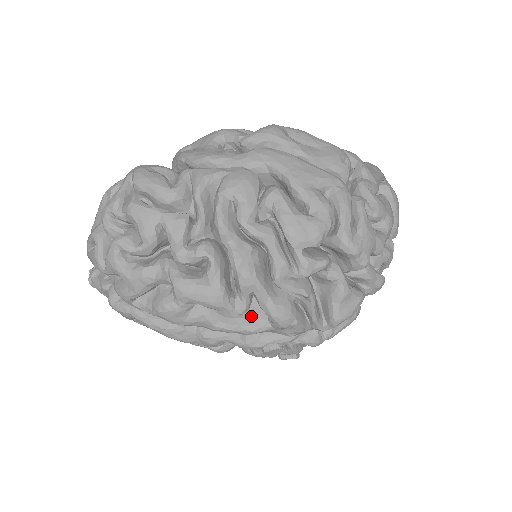
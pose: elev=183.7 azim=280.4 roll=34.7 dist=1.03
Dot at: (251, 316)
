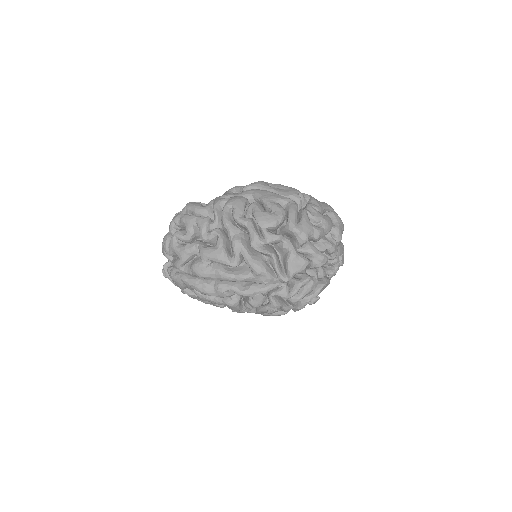
Dot at: (242, 270)
